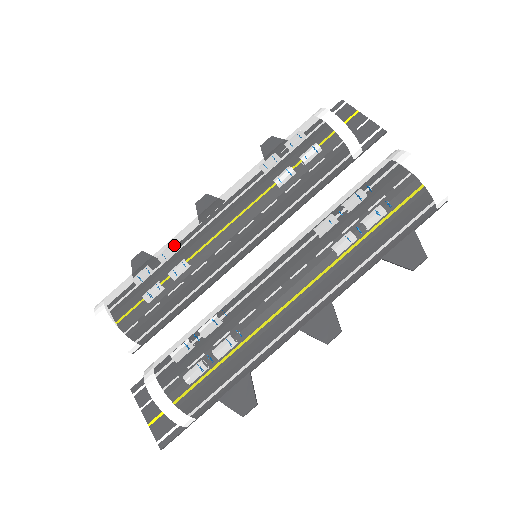
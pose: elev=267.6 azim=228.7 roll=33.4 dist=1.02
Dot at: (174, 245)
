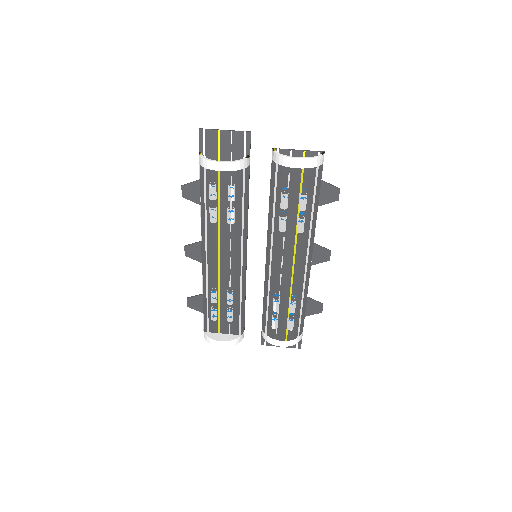
Dot at: (215, 293)
